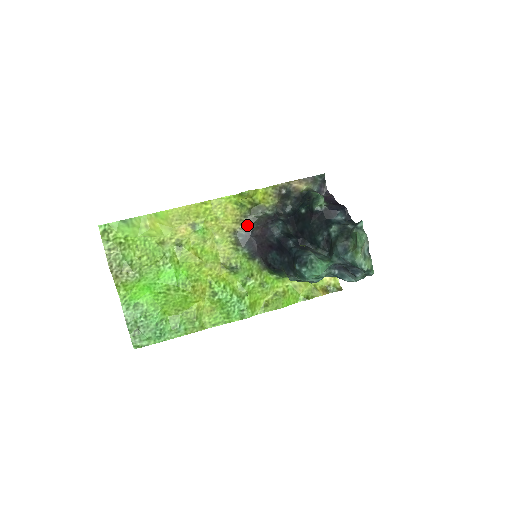
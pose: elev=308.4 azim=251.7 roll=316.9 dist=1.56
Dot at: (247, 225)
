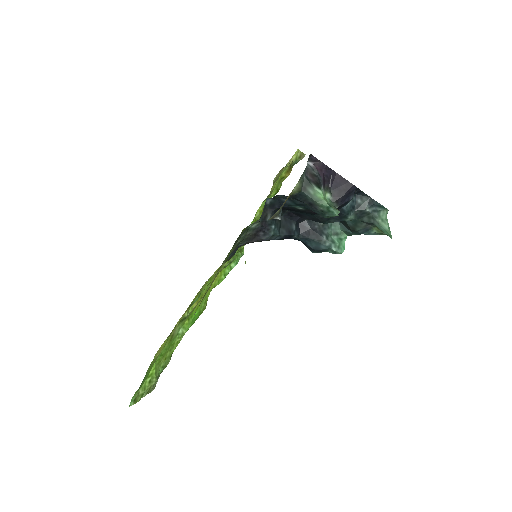
Dot at: (234, 249)
